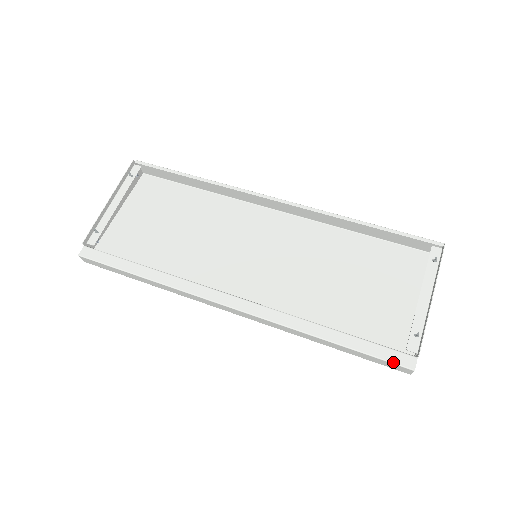
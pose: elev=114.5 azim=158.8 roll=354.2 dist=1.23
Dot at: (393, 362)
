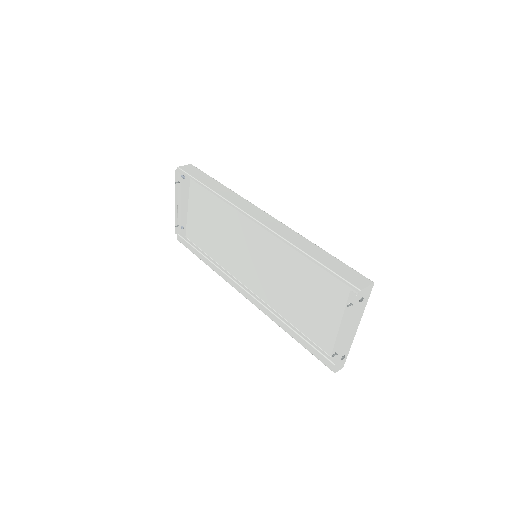
Dot at: (323, 363)
